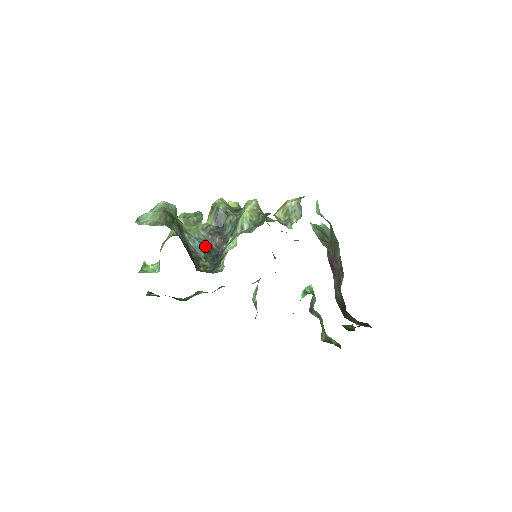
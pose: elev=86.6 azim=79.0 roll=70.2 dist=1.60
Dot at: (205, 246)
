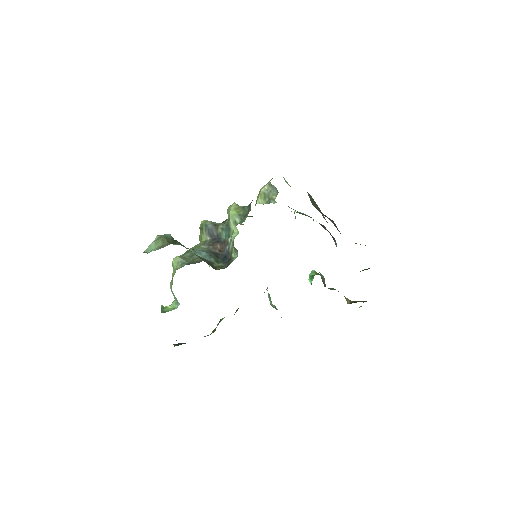
Dot at: (211, 253)
